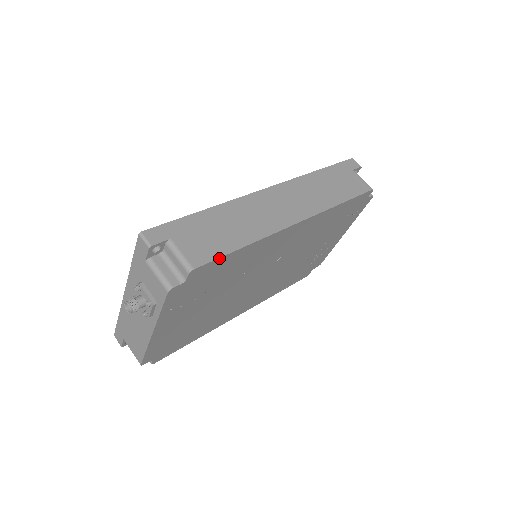
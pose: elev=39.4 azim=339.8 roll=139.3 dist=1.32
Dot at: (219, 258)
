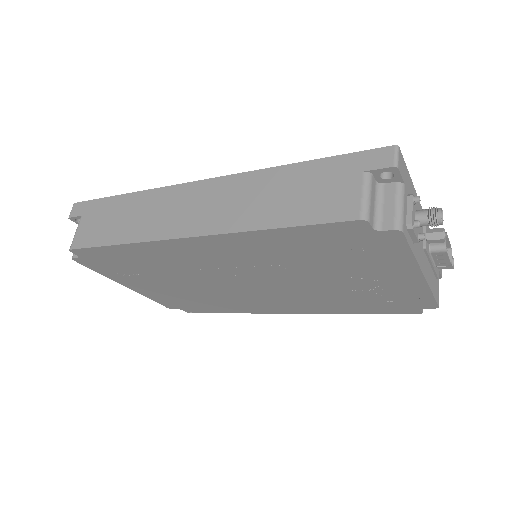
Dot at: (91, 247)
